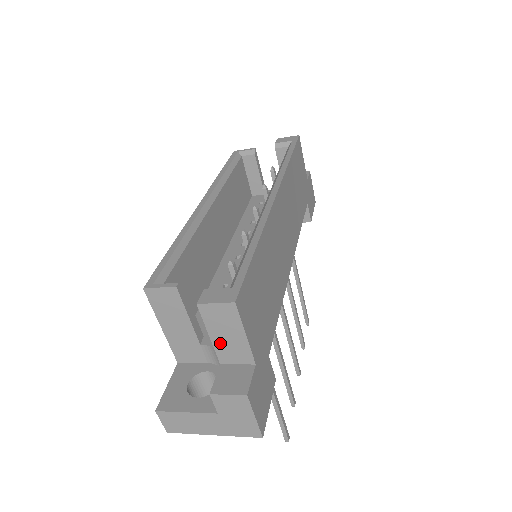
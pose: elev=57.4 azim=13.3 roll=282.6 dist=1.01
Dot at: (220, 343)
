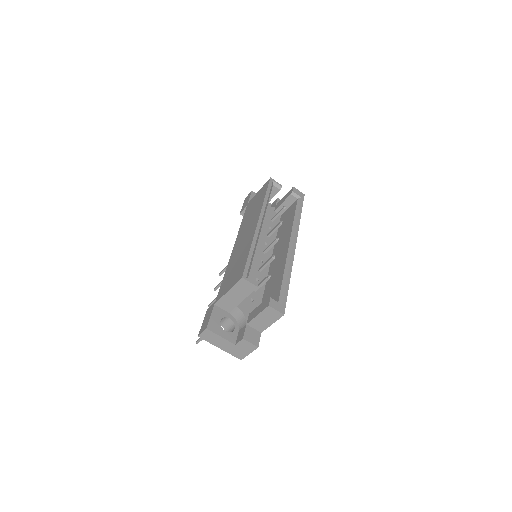
Dot at: (258, 319)
